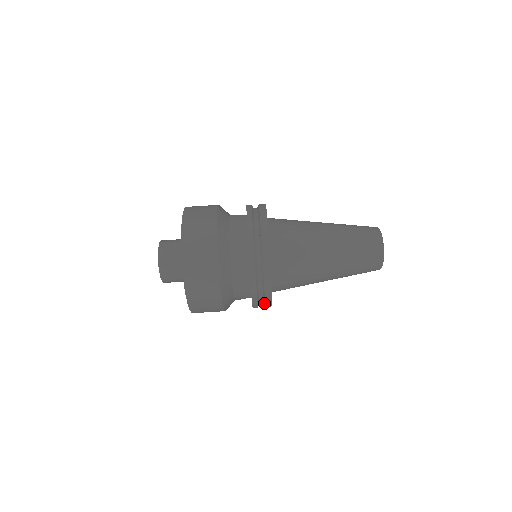
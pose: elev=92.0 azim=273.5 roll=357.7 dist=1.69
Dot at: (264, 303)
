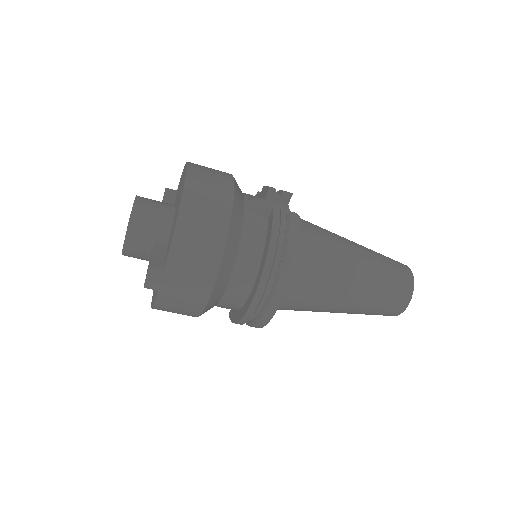
Dot at: occluded
